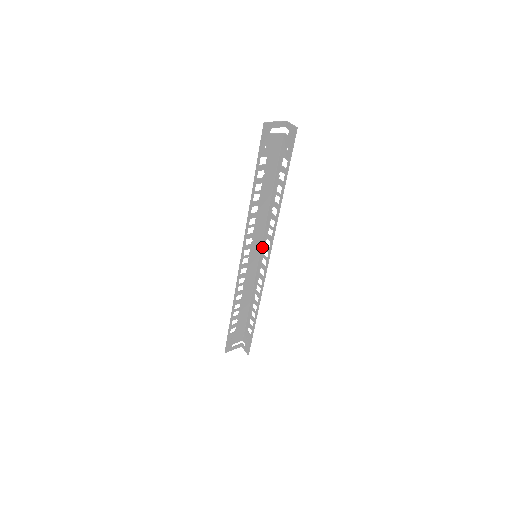
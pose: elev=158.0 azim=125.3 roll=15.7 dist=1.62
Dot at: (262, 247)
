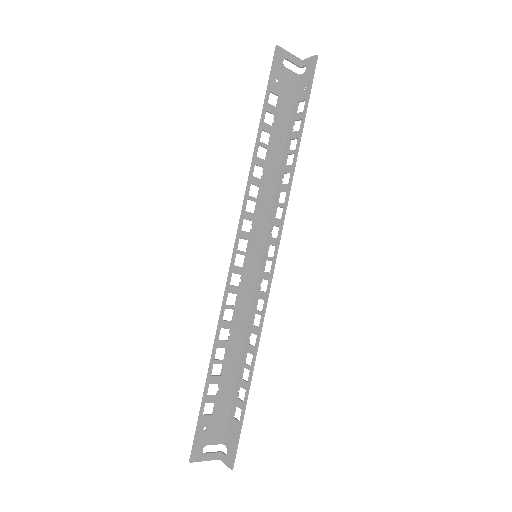
Dot at: (265, 244)
